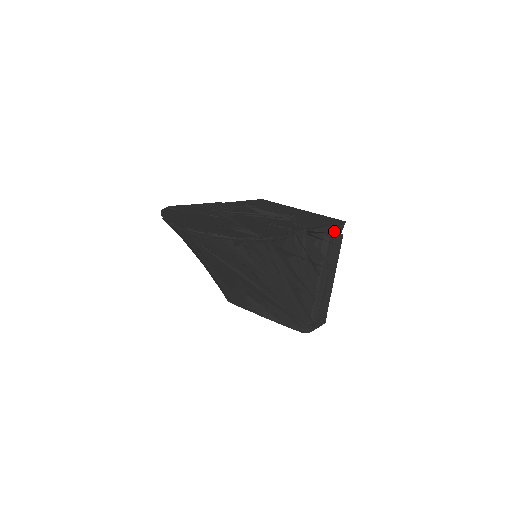
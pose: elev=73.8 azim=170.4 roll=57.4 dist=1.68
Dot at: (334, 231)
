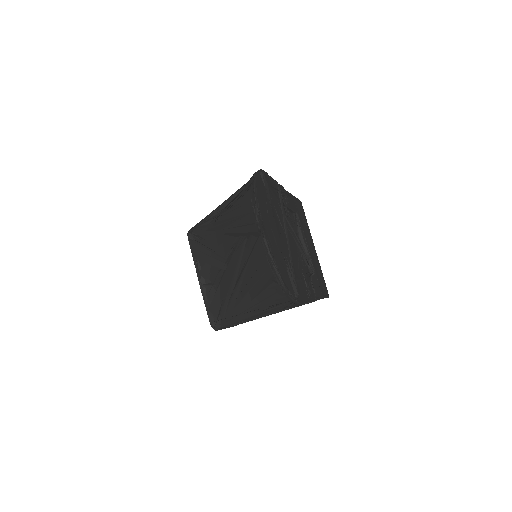
Dot at: occluded
